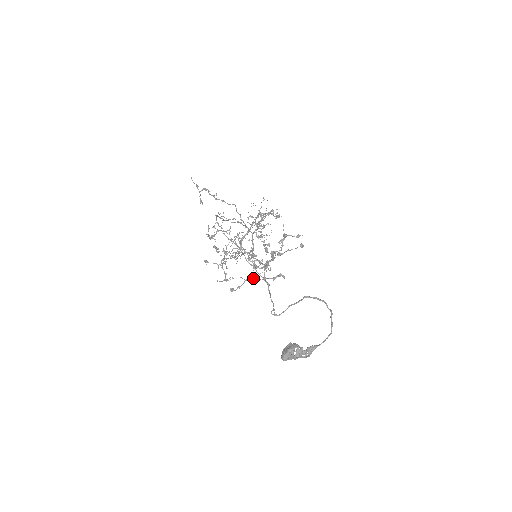
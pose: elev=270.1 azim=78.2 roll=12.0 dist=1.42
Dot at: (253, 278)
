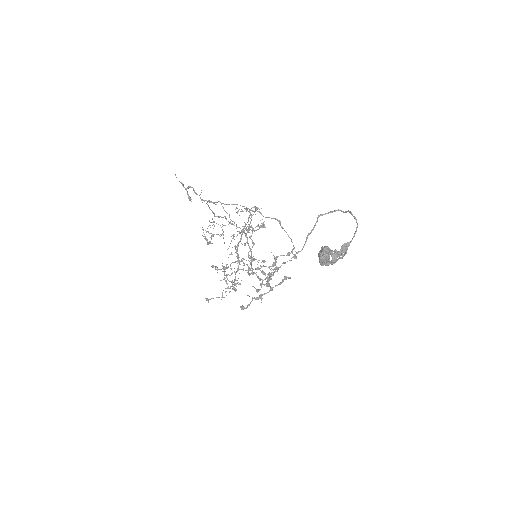
Dot at: (260, 295)
